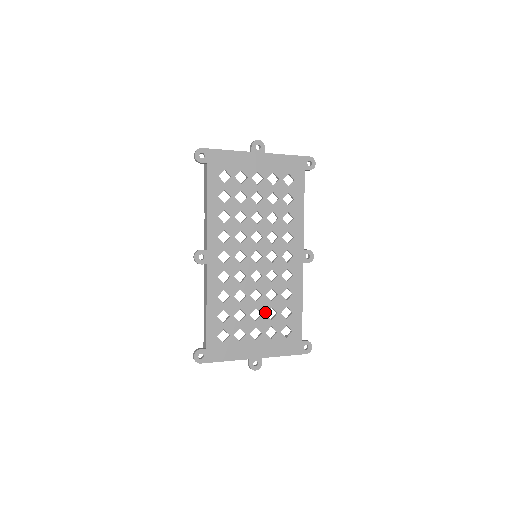
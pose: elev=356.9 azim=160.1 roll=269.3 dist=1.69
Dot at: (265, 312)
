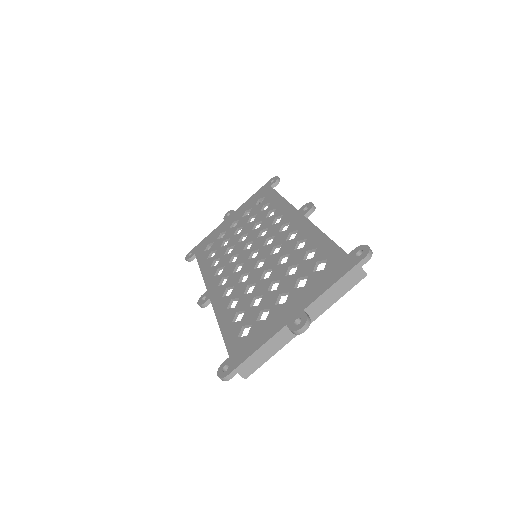
Dot at: (283, 276)
